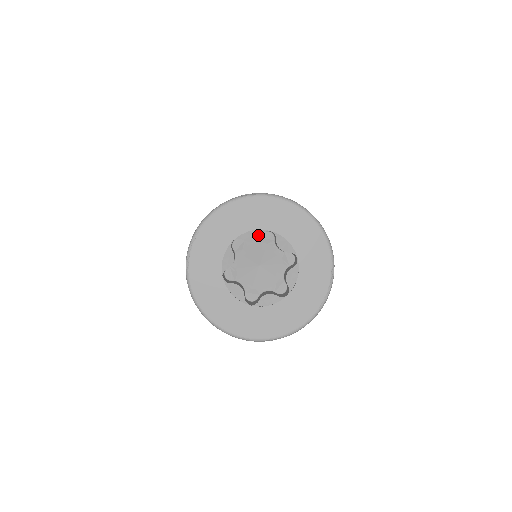
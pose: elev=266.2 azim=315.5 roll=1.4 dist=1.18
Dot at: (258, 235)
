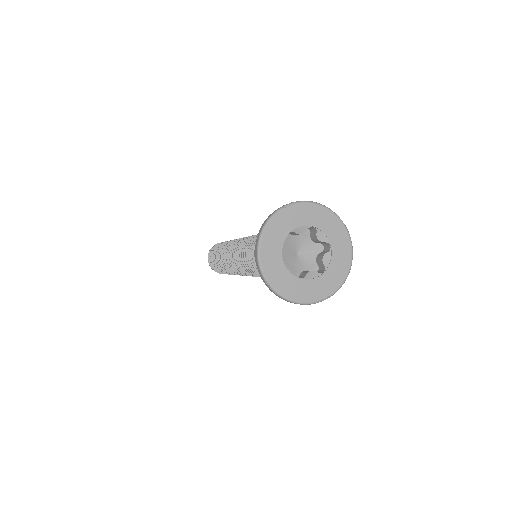
Dot at: (324, 240)
